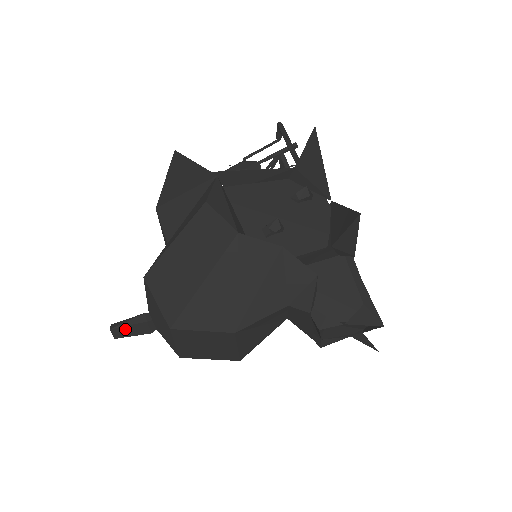
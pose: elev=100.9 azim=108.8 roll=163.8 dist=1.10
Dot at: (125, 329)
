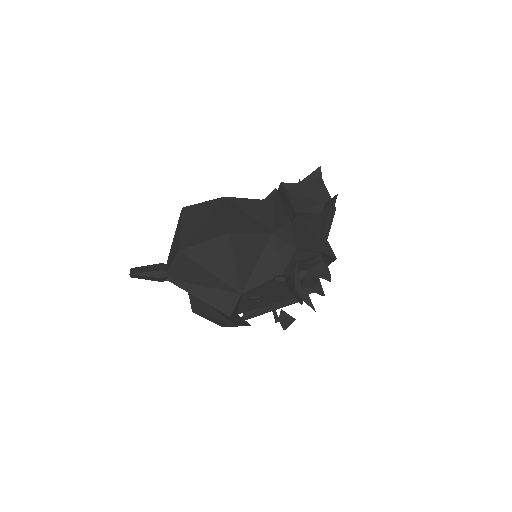
Dot at: (142, 268)
